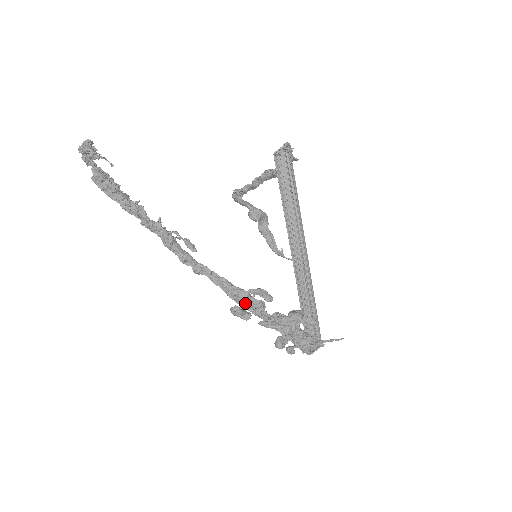
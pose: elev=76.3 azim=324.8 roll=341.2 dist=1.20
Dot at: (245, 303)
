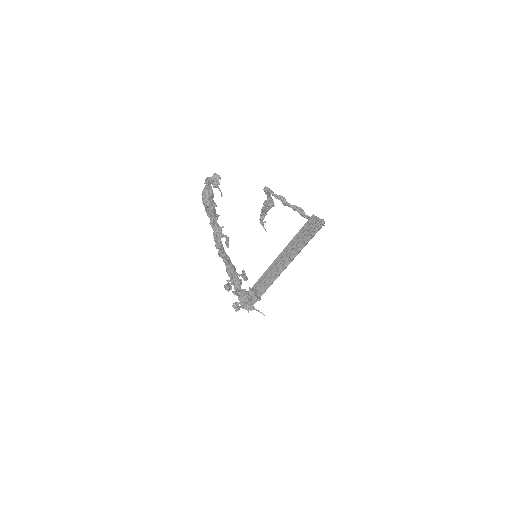
Dot at: (233, 280)
